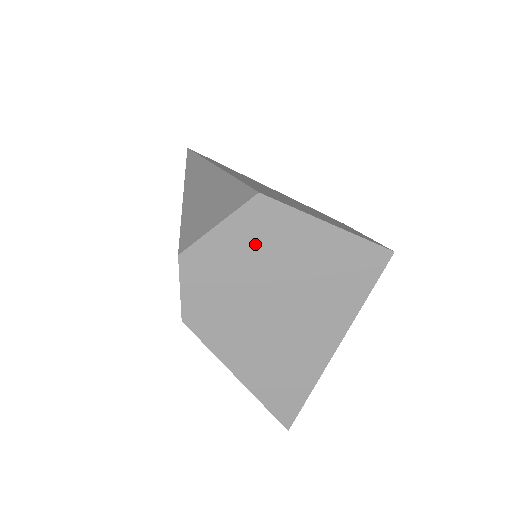
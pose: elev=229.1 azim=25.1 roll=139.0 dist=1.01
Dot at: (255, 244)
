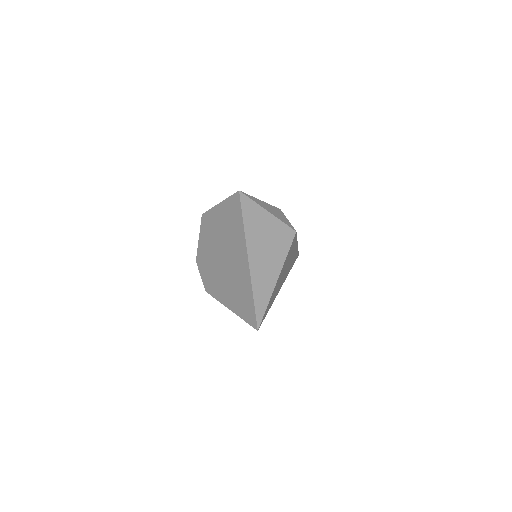
Dot at: (208, 235)
